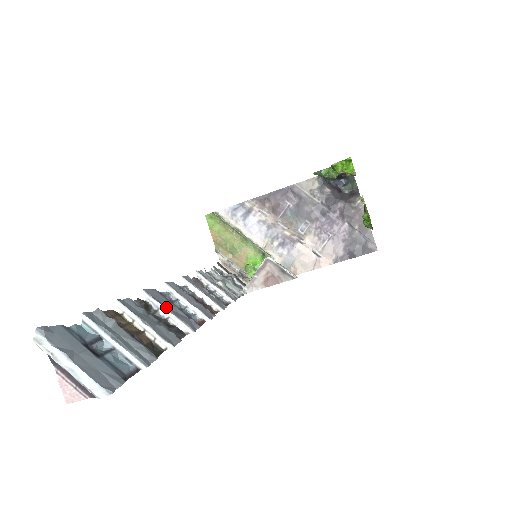
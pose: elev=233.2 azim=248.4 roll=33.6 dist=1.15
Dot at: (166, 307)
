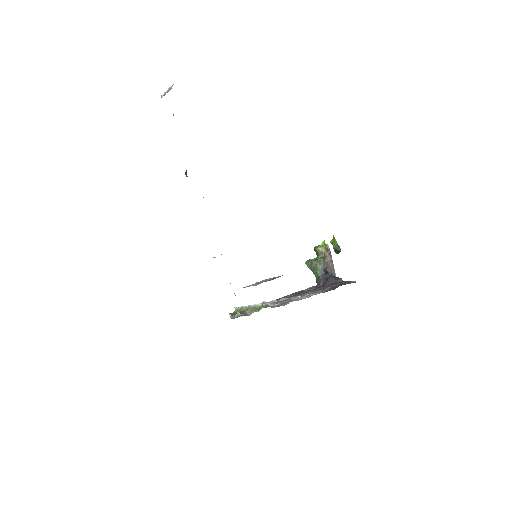
Dot at: occluded
